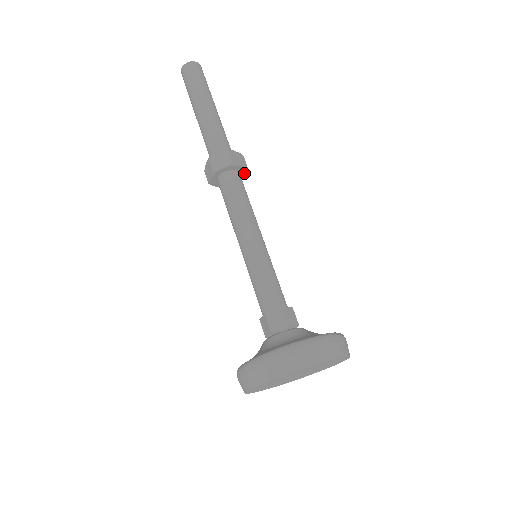
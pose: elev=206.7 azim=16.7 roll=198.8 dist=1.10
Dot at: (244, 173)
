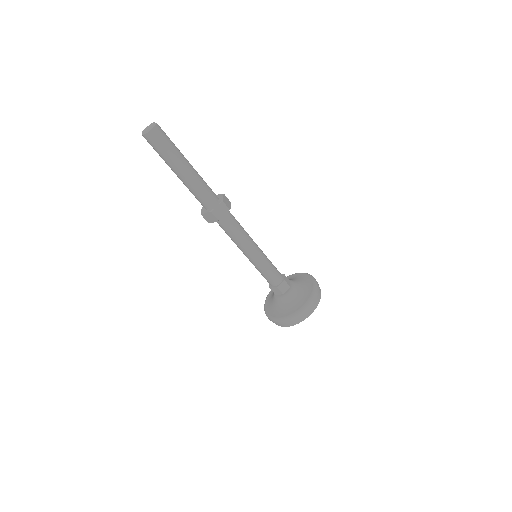
Dot at: occluded
